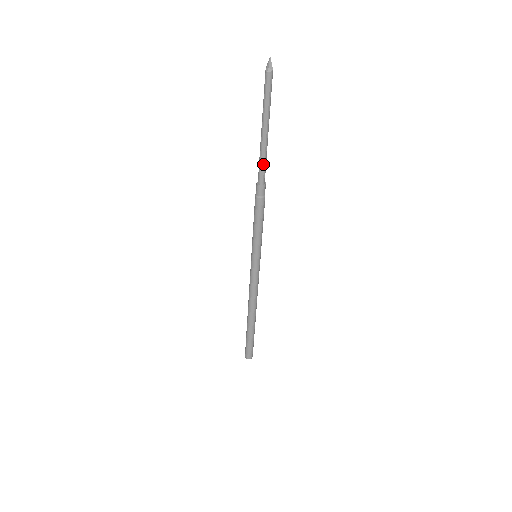
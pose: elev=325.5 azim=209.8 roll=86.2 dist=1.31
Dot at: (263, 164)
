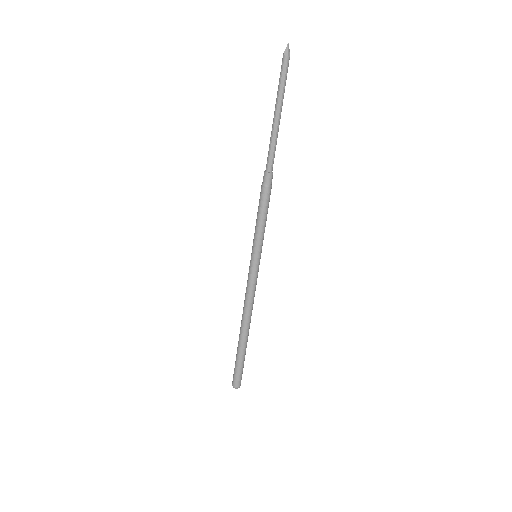
Dot at: (275, 150)
